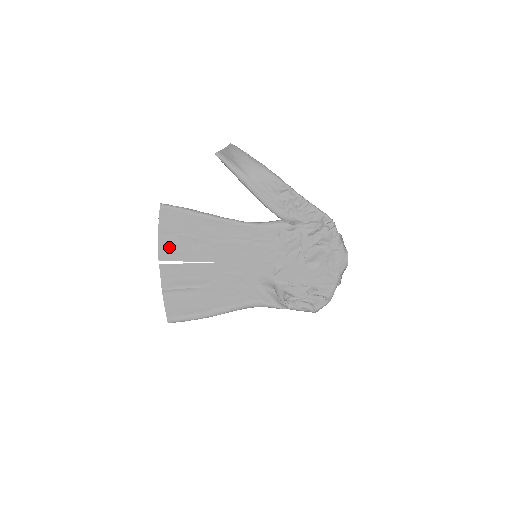
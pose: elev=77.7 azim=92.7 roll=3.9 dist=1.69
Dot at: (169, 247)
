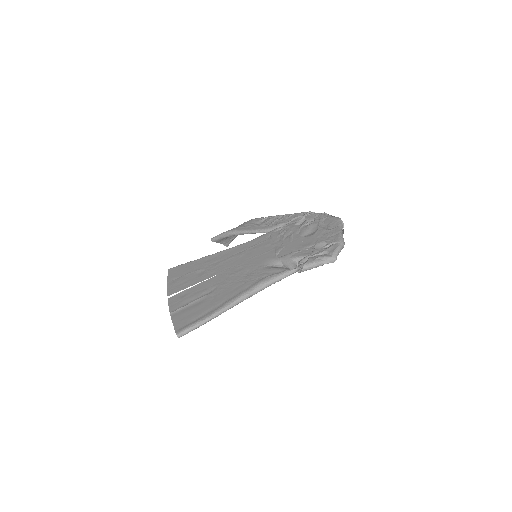
Dot at: (176, 285)
